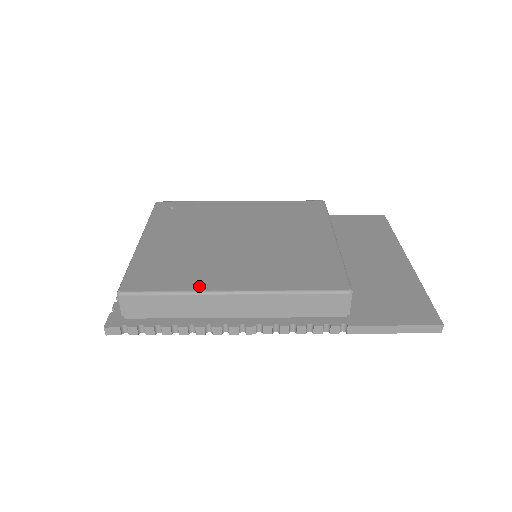
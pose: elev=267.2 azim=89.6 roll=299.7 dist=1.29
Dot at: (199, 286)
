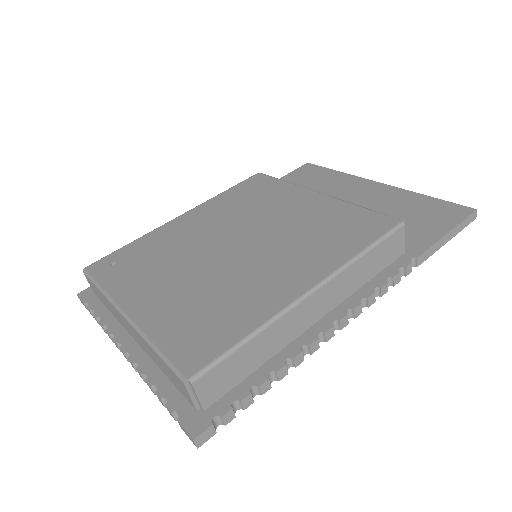
Dot at: (268, 310)
